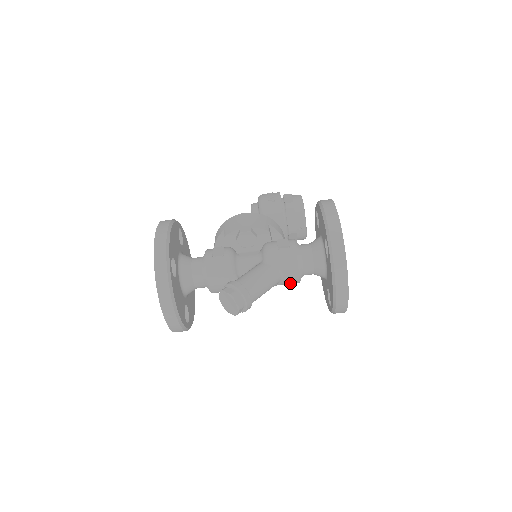
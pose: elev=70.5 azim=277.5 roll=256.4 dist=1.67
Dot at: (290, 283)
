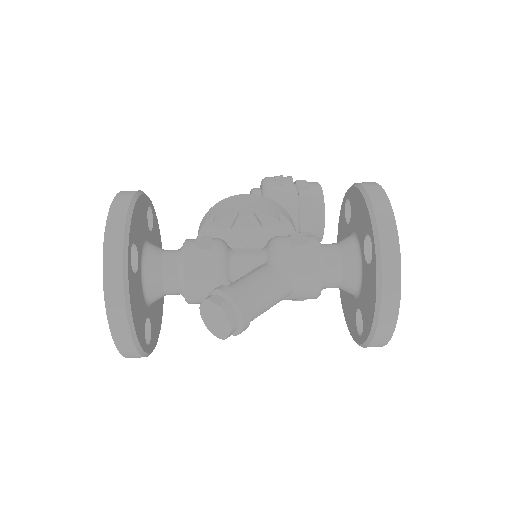
Dot at: (304, 298)
